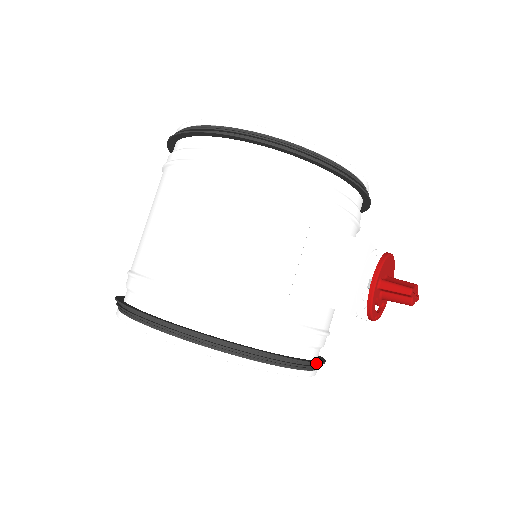
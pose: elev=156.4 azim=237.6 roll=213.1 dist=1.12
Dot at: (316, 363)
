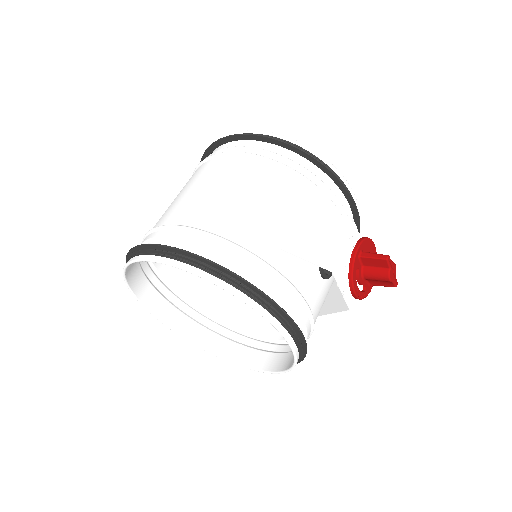
Dot at: (297, 326)
